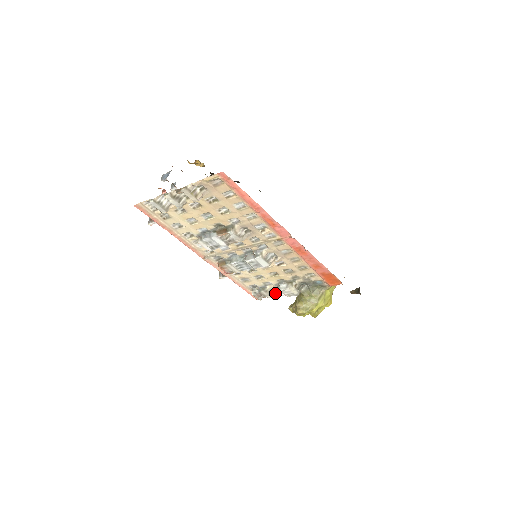
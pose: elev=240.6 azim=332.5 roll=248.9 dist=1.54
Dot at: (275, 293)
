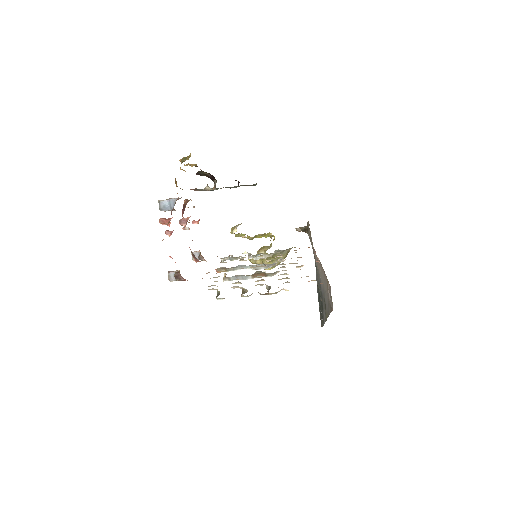
Dot at: occluded
